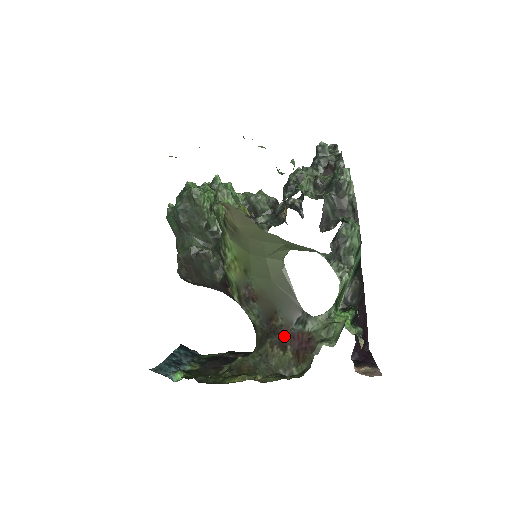
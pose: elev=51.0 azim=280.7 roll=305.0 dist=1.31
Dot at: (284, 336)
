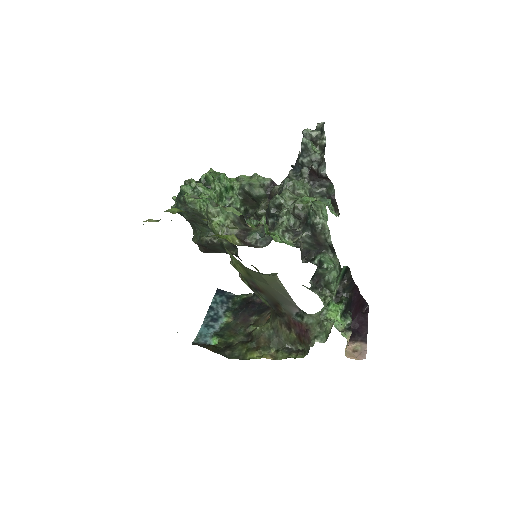
Dot at: (288, 321)
